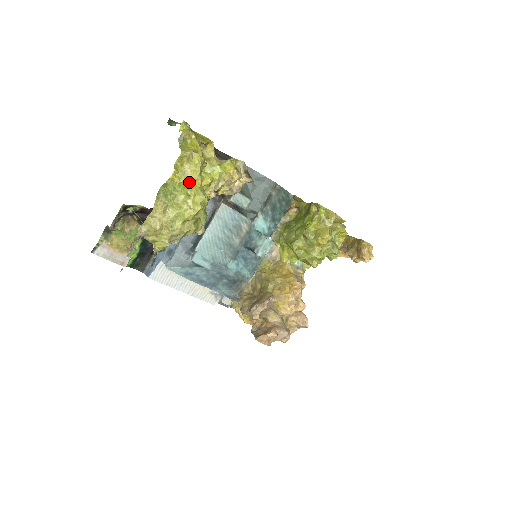
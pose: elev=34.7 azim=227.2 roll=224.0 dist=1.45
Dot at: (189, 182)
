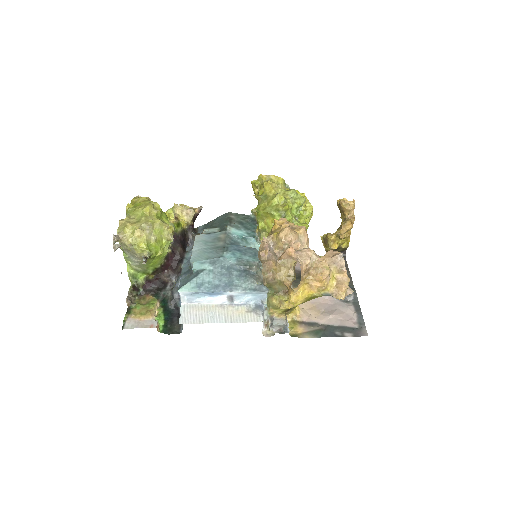
Dot at: (140, 203)
